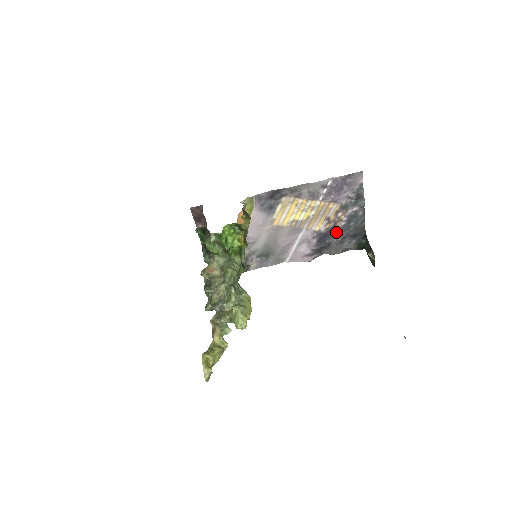
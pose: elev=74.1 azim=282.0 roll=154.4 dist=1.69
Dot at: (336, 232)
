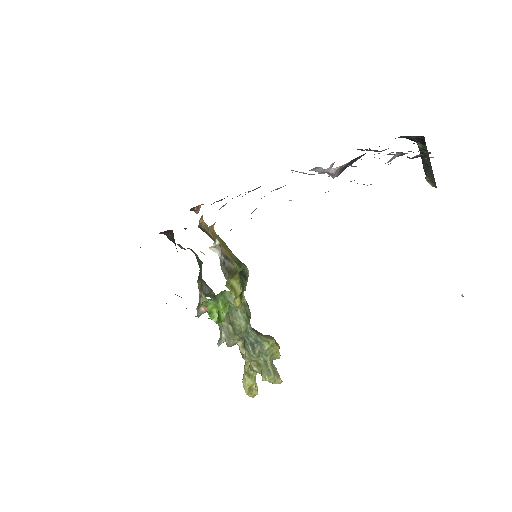
Dot at: occluded
